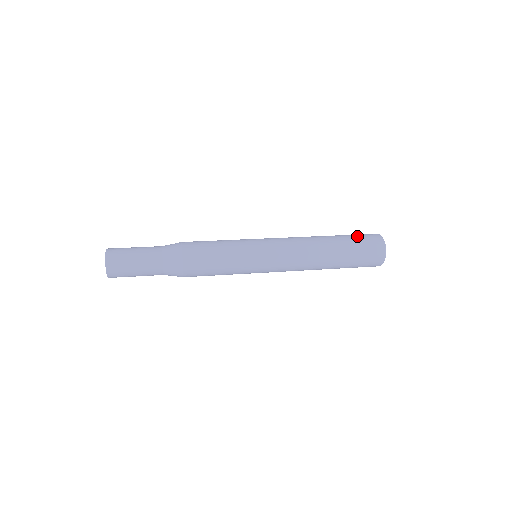
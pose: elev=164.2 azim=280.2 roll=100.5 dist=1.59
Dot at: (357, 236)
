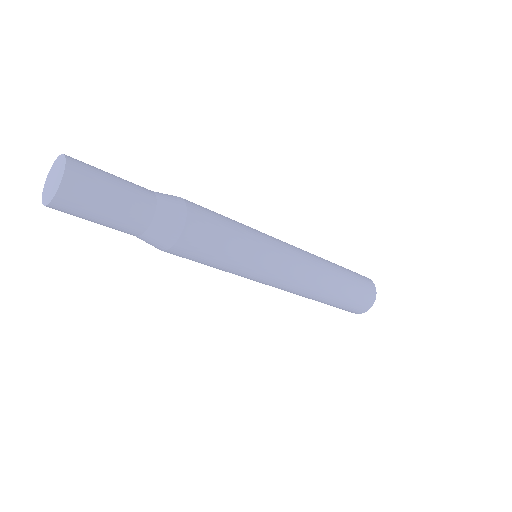
Dot at: occluded
